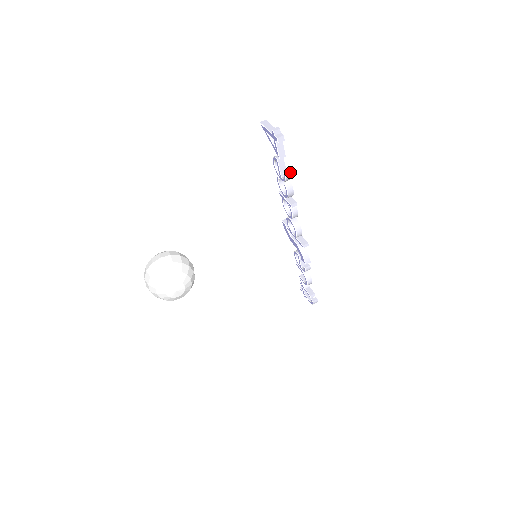
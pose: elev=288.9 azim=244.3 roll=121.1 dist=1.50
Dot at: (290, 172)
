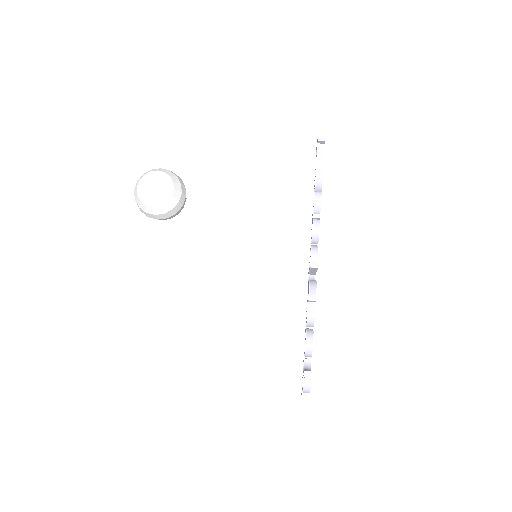
Dot at: (322, 175)
